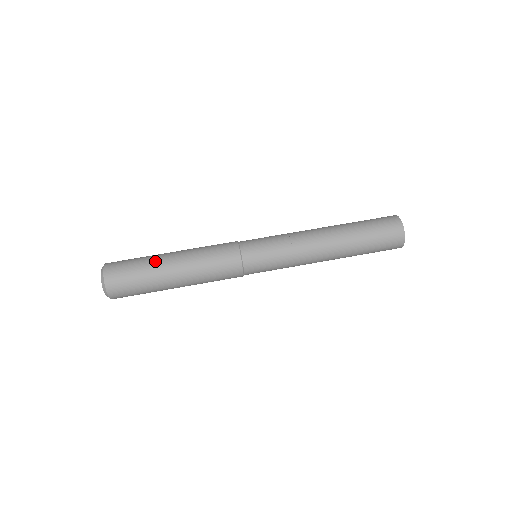
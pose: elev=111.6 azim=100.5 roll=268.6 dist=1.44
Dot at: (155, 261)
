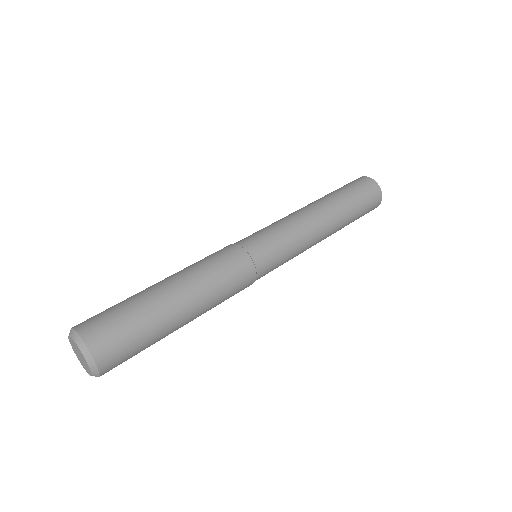
Dot at: (148, 296)
